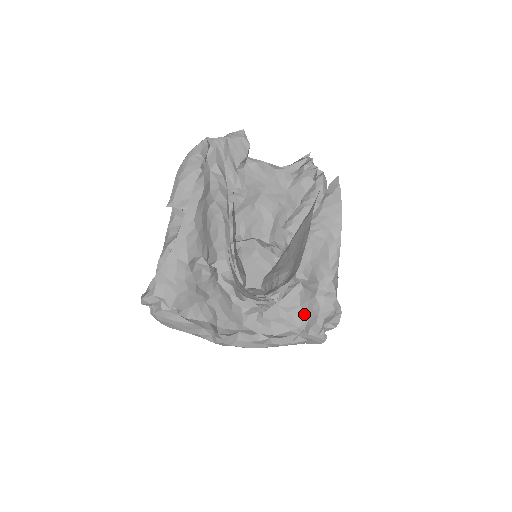
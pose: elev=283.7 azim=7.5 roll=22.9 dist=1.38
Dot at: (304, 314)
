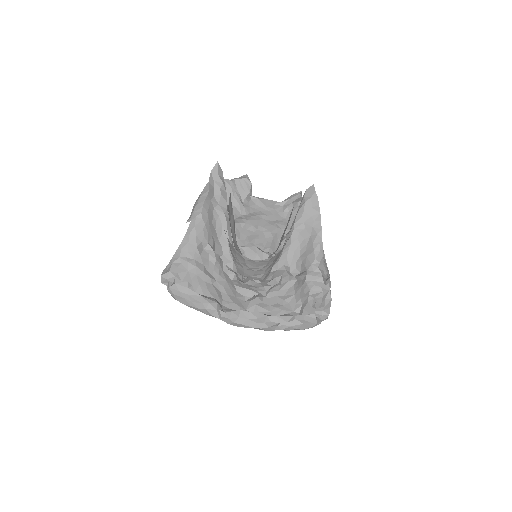
Dot at: (298, 300)
